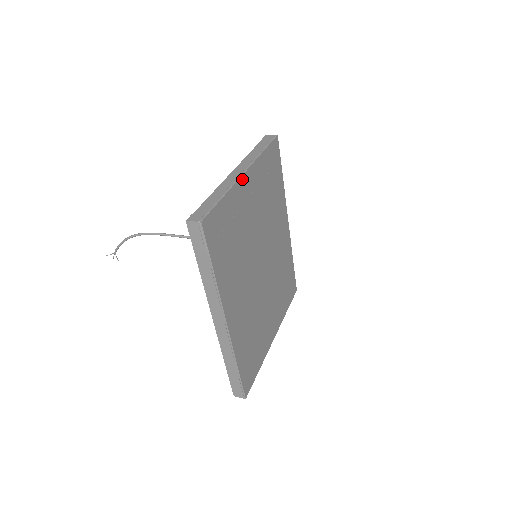
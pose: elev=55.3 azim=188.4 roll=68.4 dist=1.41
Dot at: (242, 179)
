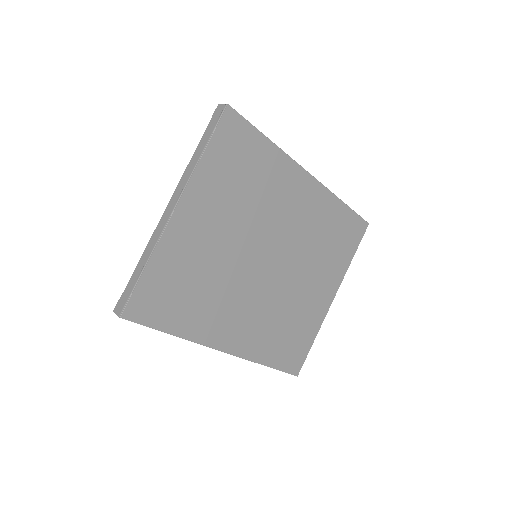
Dot at: (173, 221)
